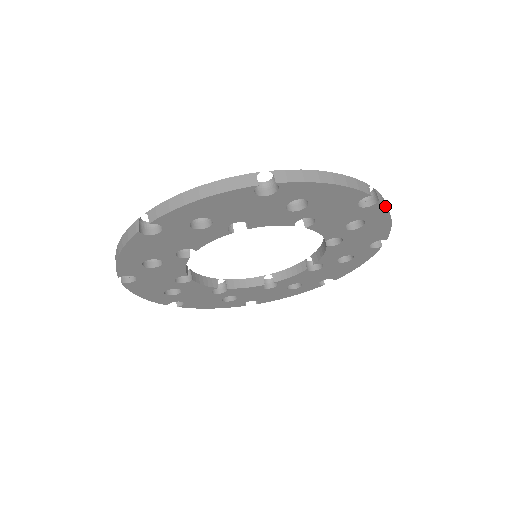
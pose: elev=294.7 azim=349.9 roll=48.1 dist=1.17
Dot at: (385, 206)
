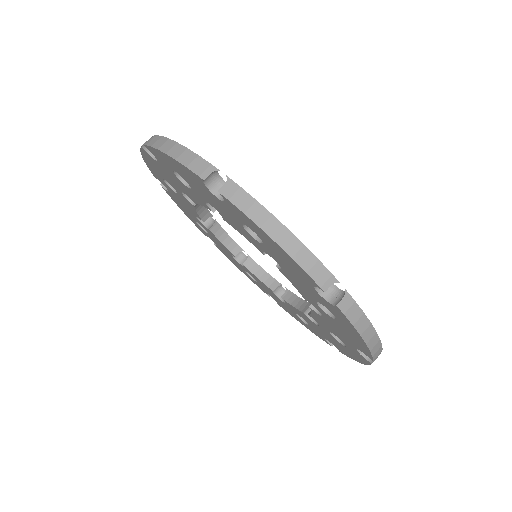
Dot at: (370, 364)
